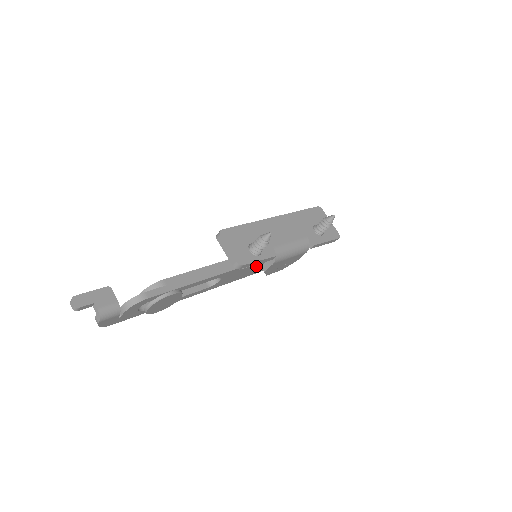
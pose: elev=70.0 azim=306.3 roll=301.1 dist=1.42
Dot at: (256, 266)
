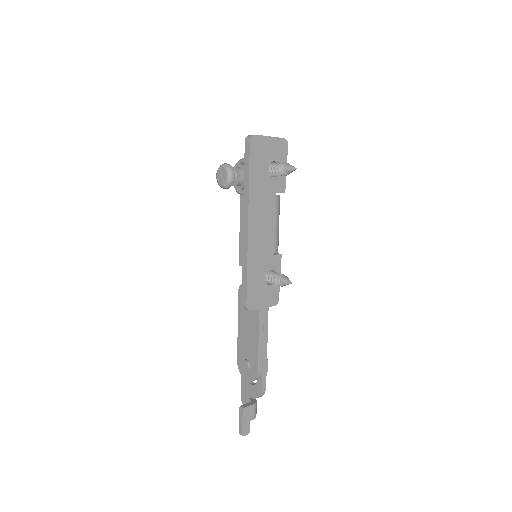
Dot at: occluded
